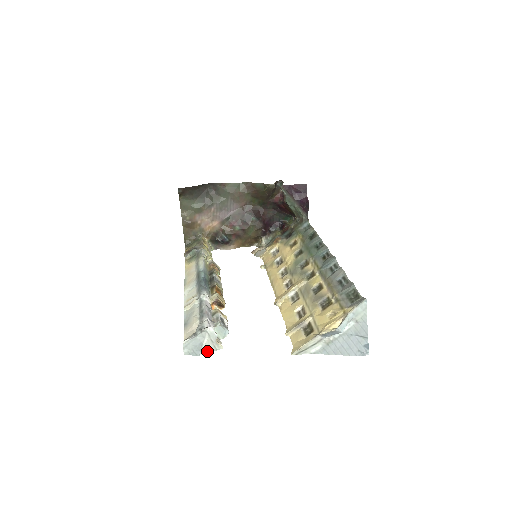
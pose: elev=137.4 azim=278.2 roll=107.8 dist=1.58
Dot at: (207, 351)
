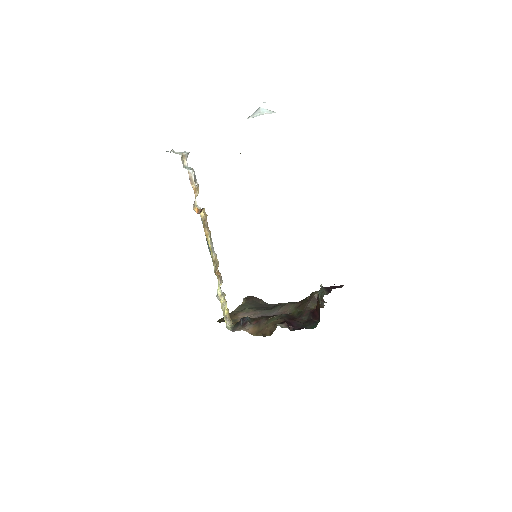
Dot at: (173, 150)
